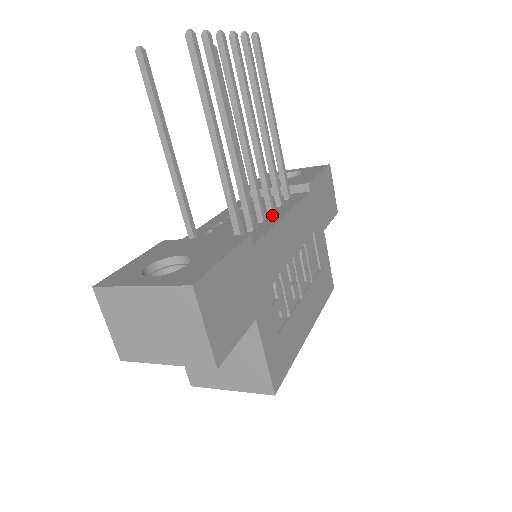
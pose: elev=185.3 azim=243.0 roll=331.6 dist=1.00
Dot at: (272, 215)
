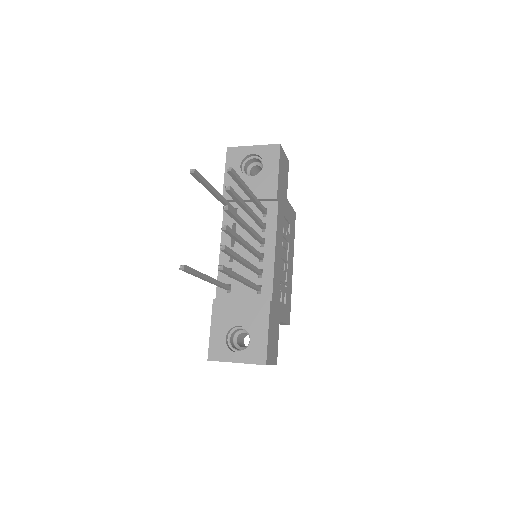
Dot at: (266, 250)
